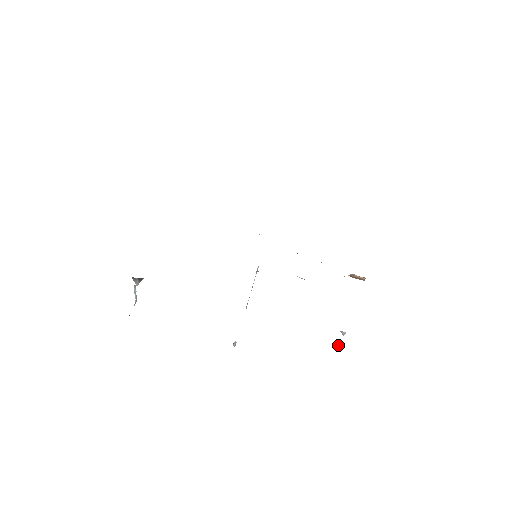
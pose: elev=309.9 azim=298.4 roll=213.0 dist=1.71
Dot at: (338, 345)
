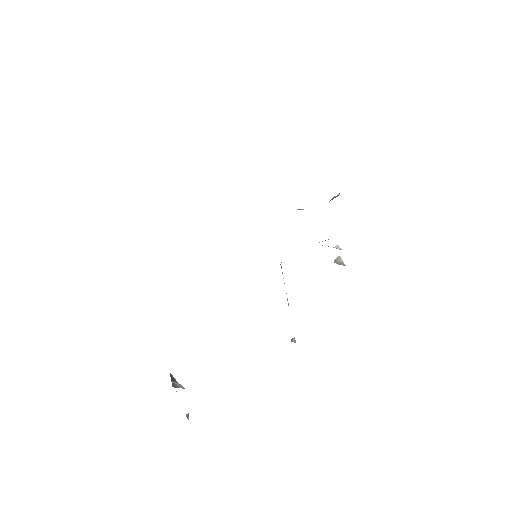
Dot at: (338, 259)
